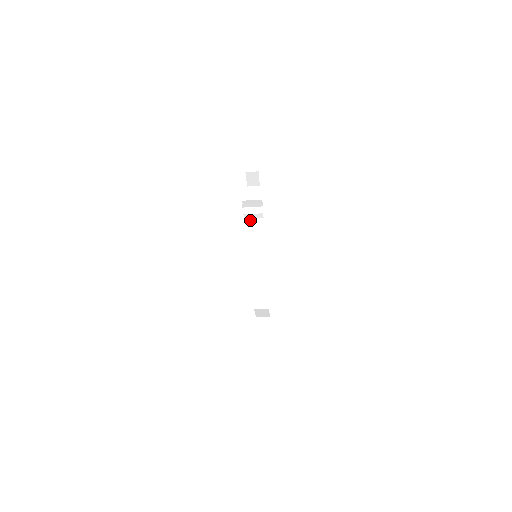
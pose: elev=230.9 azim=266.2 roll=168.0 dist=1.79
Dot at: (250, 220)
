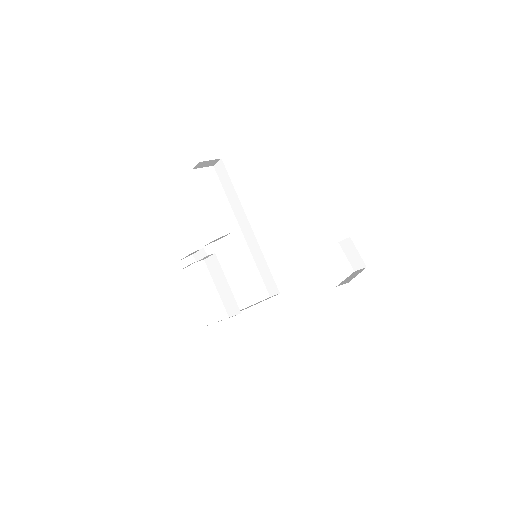
Dot at: (208, 259)
